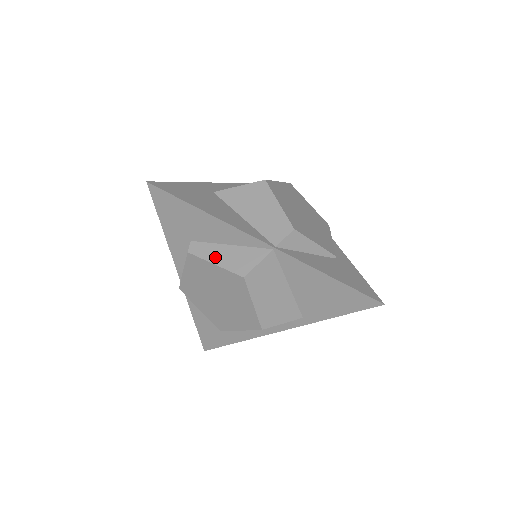
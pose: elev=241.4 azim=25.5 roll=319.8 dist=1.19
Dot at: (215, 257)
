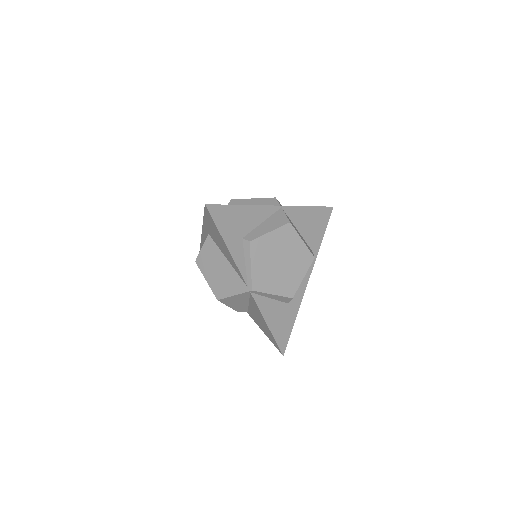
Dot at: (265, 230)
